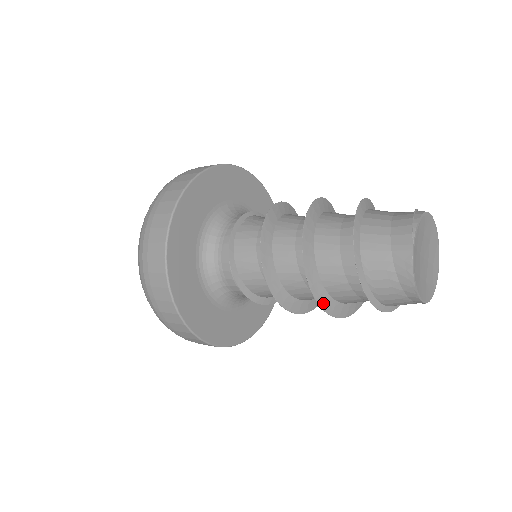
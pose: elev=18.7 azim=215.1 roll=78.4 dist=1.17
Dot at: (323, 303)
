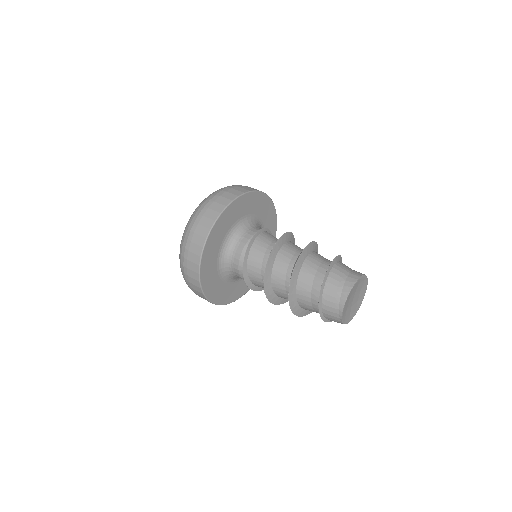
Dot at: (294, 275)
